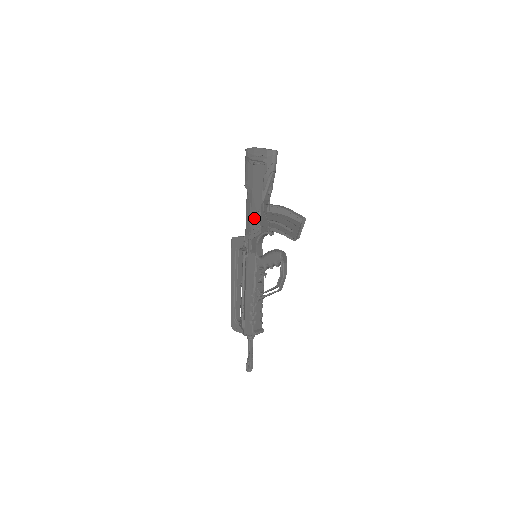
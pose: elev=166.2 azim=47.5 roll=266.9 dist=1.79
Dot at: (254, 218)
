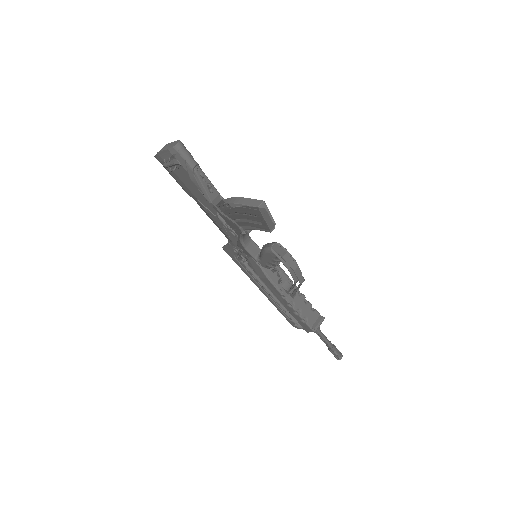
Dot at: (220, 224)
